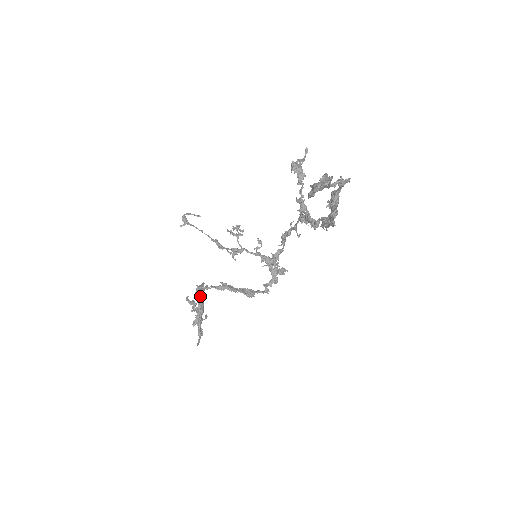
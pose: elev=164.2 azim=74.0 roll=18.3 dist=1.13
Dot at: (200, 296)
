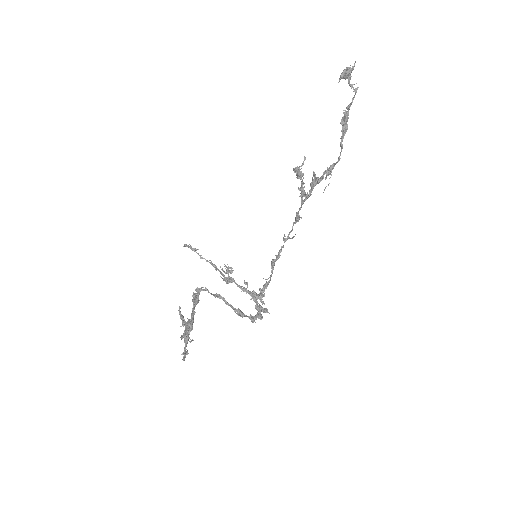
Dot at: (194, 306)
